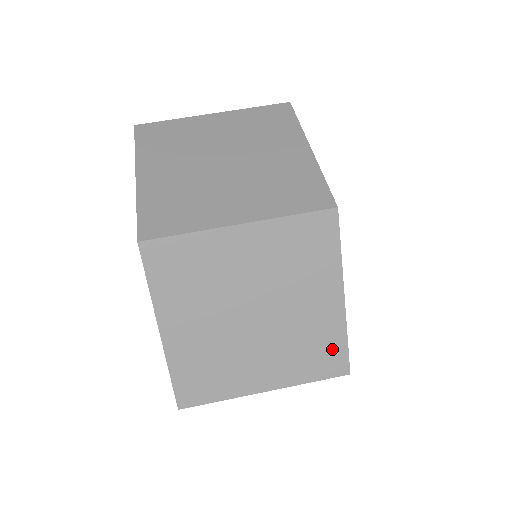
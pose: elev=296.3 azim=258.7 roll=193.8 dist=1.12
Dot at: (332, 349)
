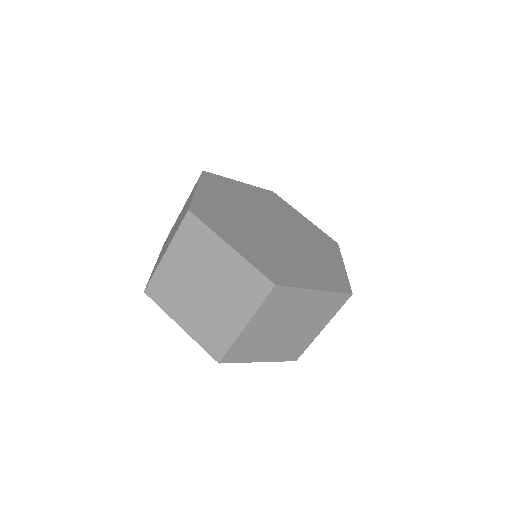
Dot at: (334, 300)
